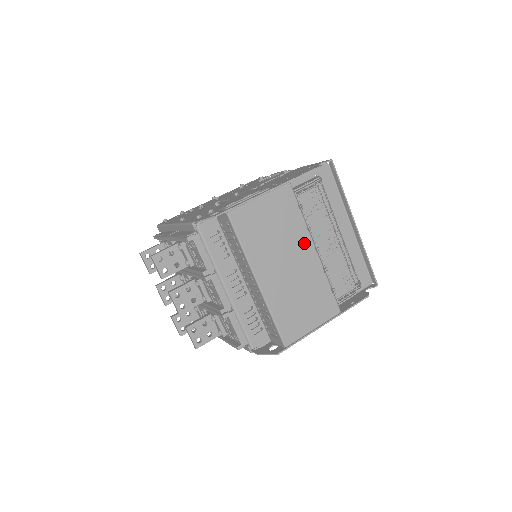
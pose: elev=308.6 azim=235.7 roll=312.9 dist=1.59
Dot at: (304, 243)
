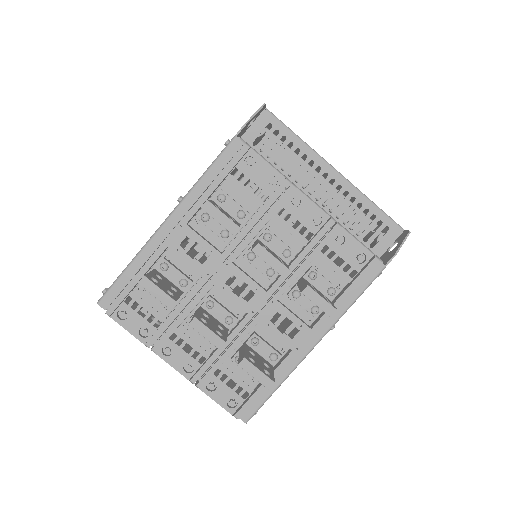
Dot at: occluded
